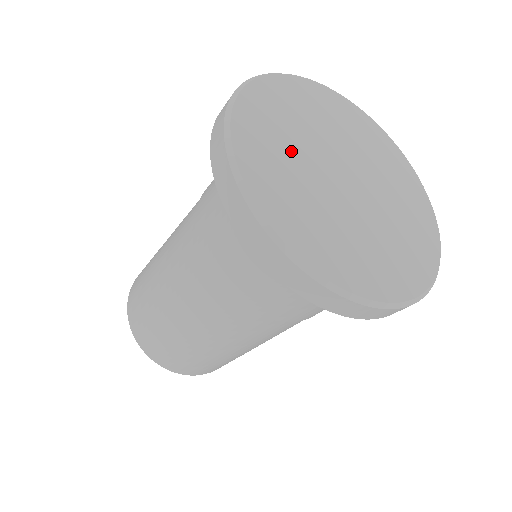
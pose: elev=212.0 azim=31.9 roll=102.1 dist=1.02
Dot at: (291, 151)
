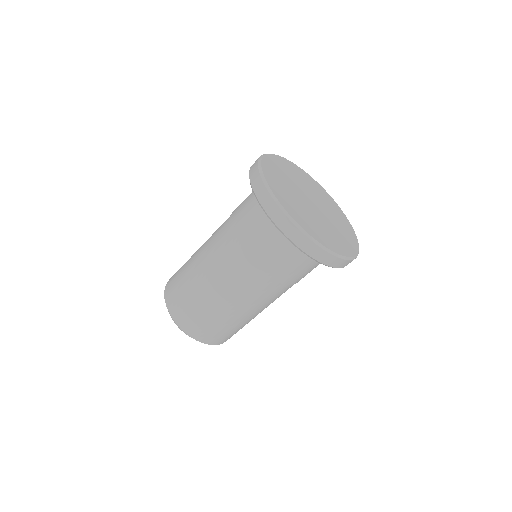
Dot at: (294, 200)
